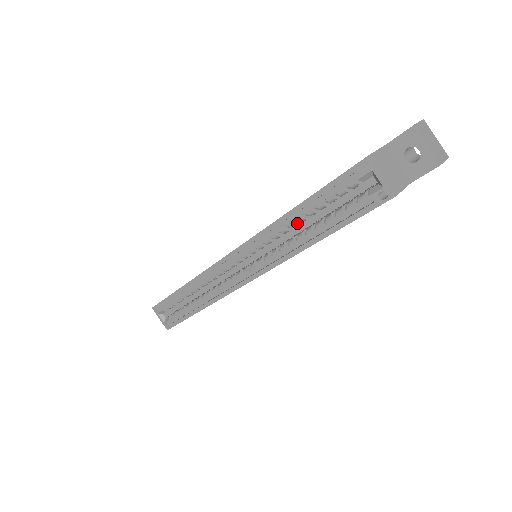
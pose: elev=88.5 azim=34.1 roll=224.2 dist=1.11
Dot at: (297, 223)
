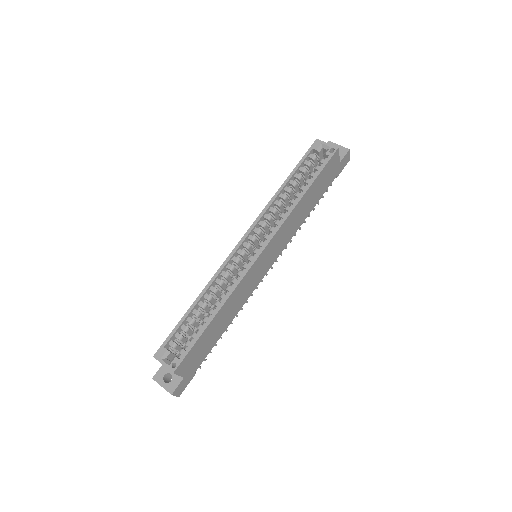
Dot at: (286, 197)
